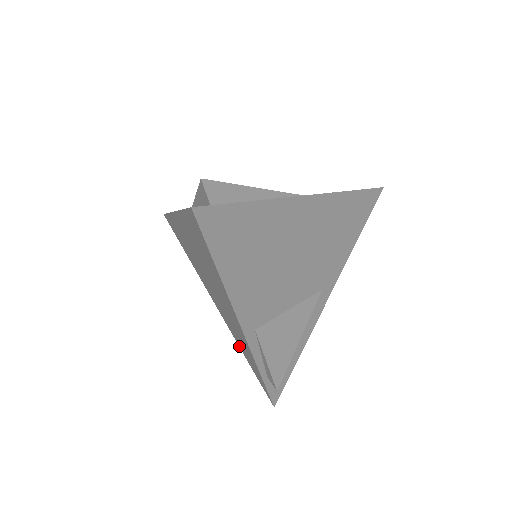
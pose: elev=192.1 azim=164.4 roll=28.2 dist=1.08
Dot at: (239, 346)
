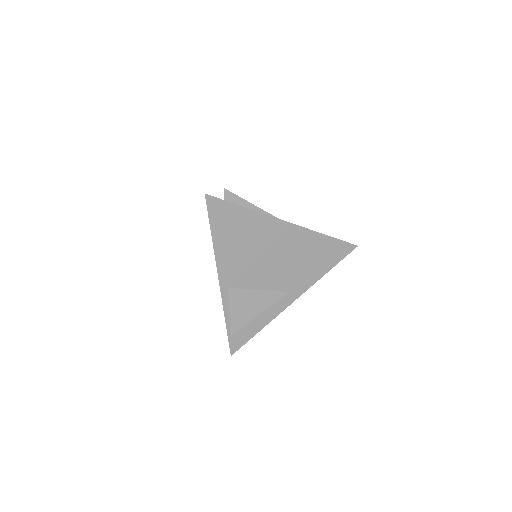
Dot at: occluded
